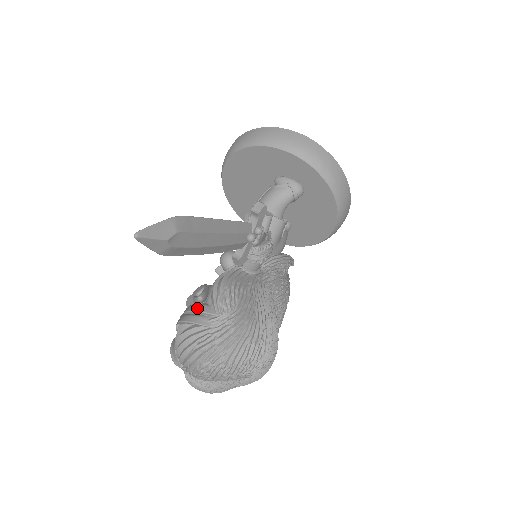
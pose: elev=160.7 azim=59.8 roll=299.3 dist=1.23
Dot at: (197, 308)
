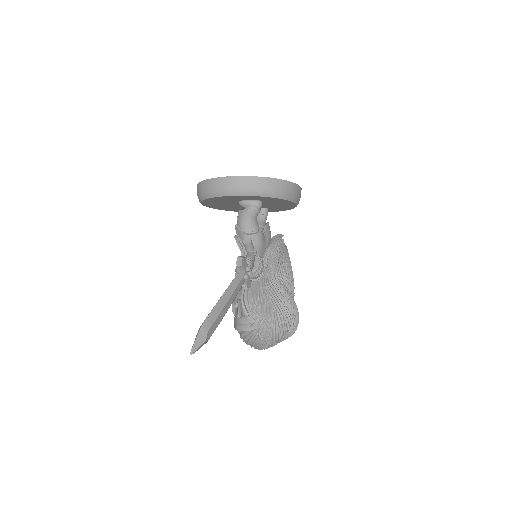
Dot at: (240, 322)
